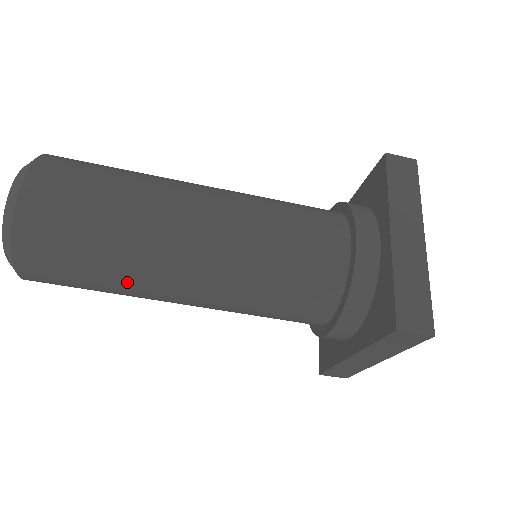
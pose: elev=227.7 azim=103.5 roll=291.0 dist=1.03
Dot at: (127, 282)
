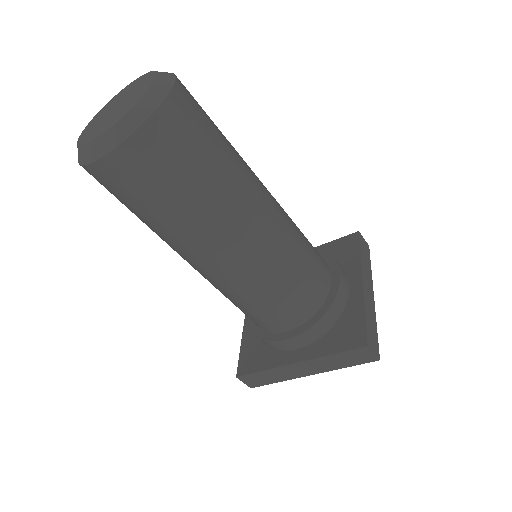
Dot at: (194, 221)
